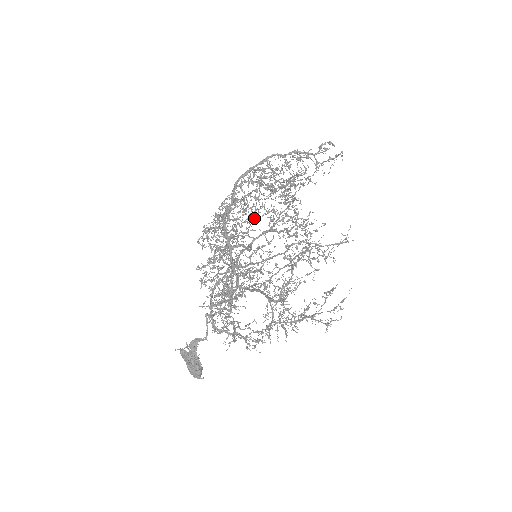
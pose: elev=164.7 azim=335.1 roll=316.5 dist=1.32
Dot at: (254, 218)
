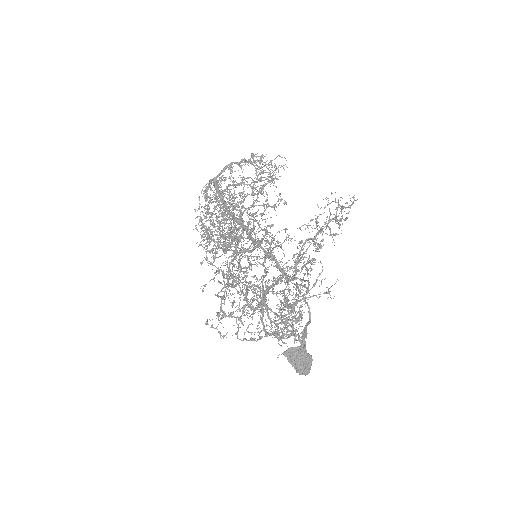
Dot at: (285, 202)
